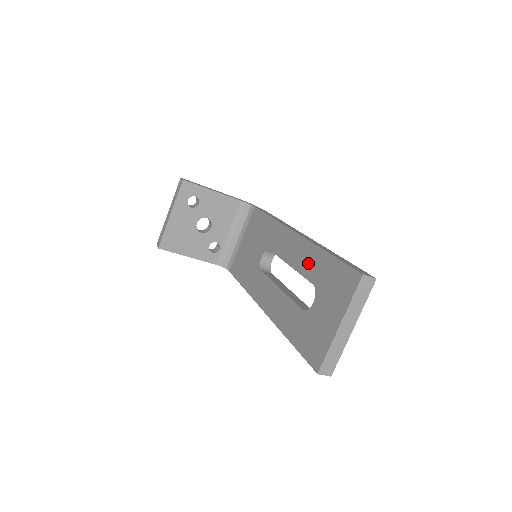
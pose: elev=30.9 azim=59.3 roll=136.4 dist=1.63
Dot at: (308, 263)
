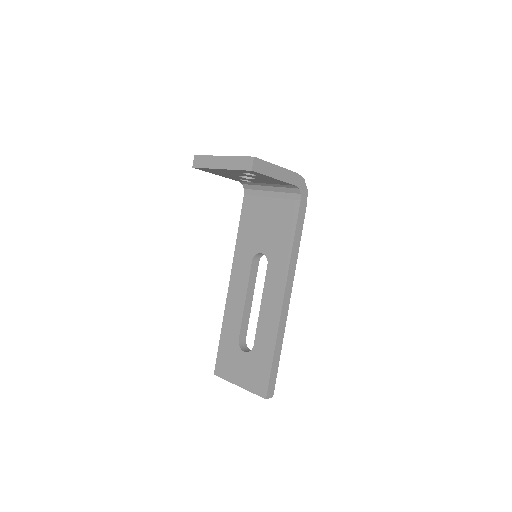
Dot at: (265, 332)
